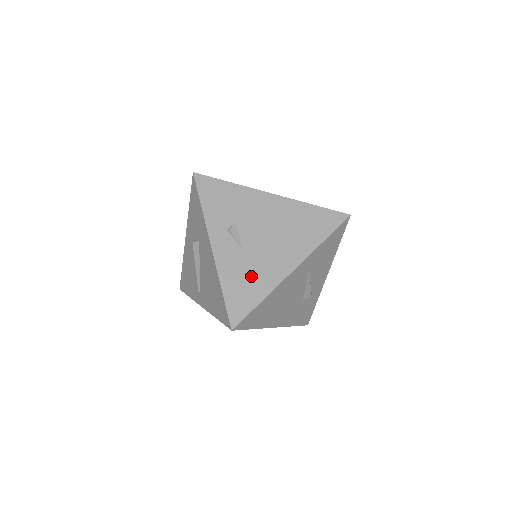
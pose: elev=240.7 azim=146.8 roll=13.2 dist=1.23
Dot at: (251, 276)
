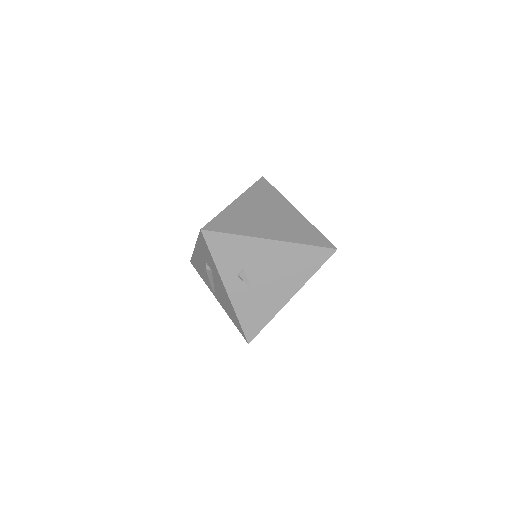
Dot at: (259, 307)
